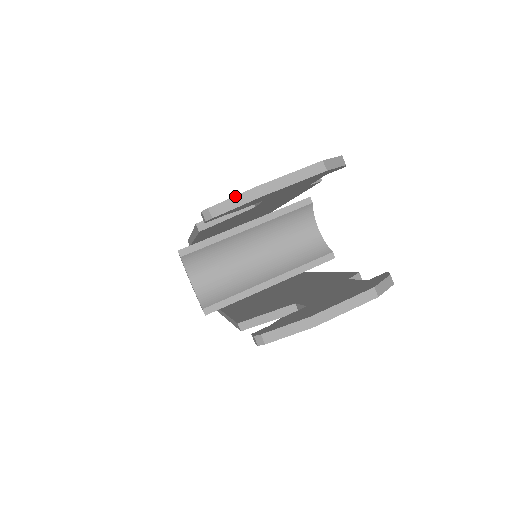
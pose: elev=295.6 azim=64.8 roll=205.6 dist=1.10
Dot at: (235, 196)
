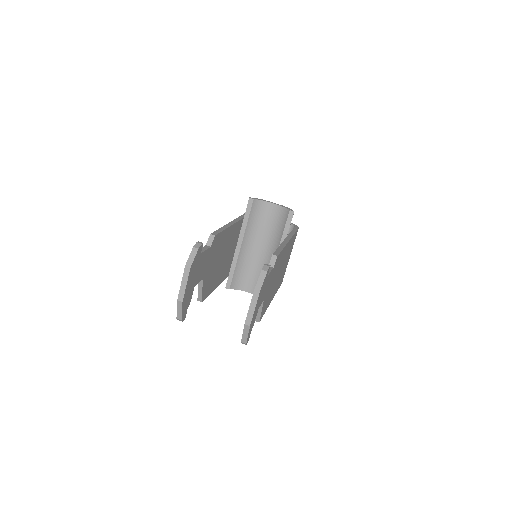
Dot at: (177, 309)
